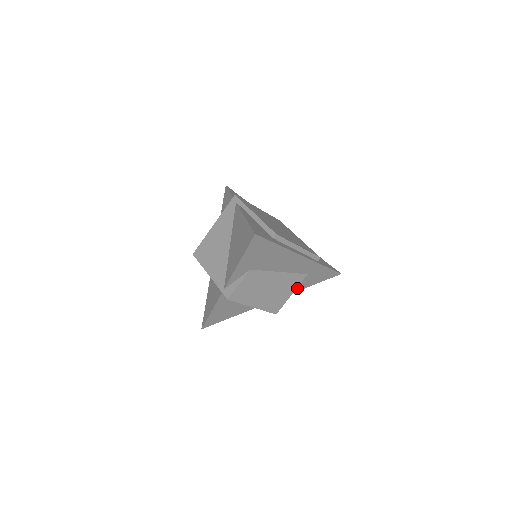
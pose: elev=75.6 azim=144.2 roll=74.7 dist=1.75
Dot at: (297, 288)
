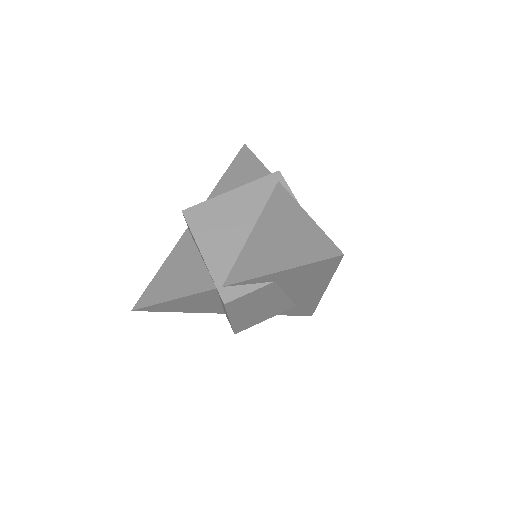
Dot at: occluded
